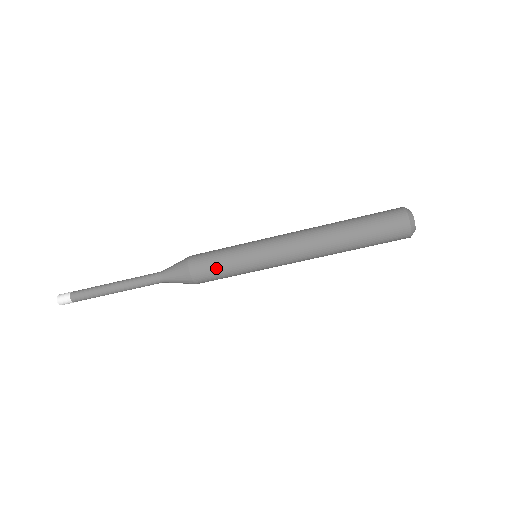
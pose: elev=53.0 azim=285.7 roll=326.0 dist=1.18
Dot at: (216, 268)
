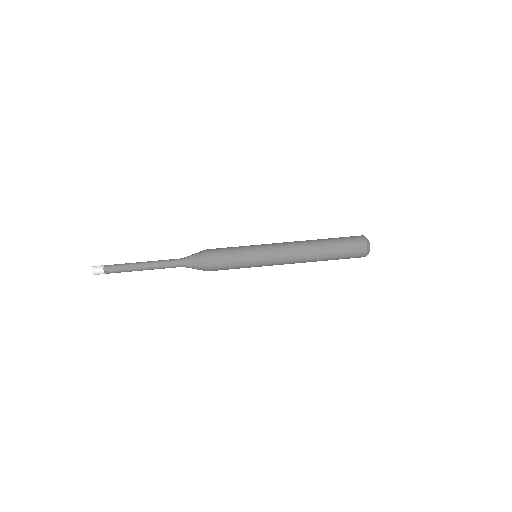
Dot at: (226, 254)
